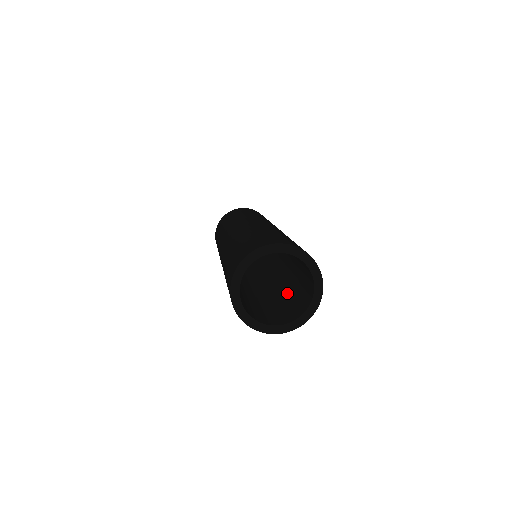
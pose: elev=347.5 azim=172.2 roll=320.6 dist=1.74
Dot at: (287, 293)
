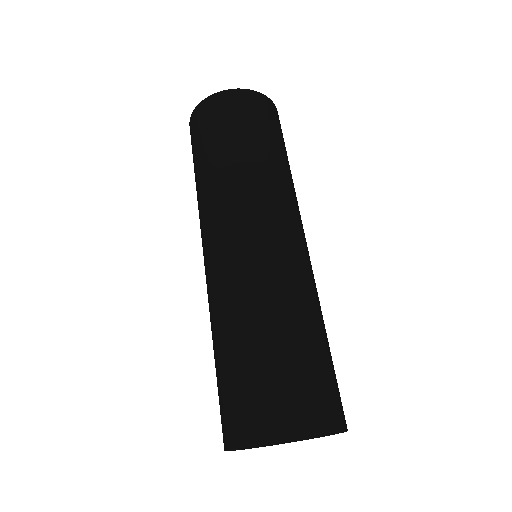
Dot at: occluded
